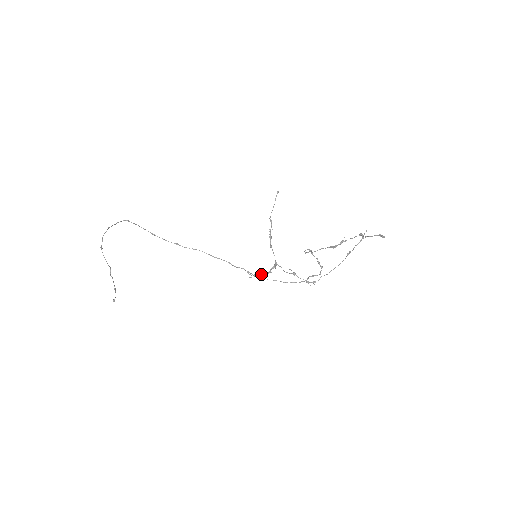
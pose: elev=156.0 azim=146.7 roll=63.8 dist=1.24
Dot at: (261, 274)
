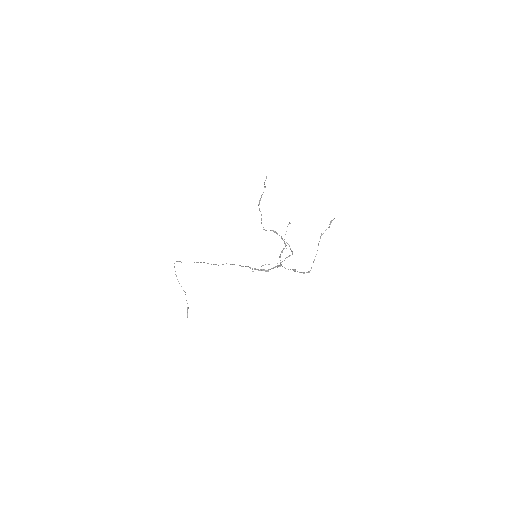
Dot at: (262, 269)
